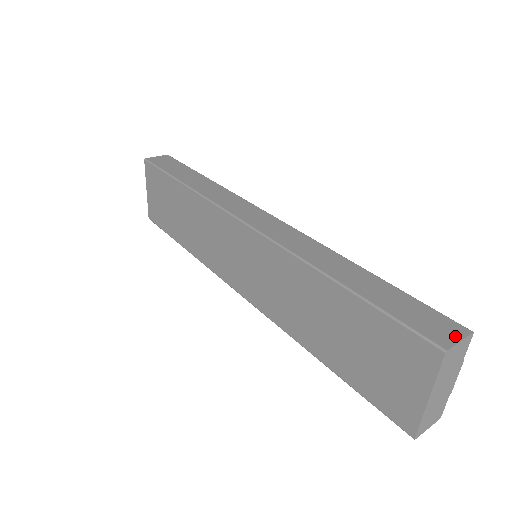
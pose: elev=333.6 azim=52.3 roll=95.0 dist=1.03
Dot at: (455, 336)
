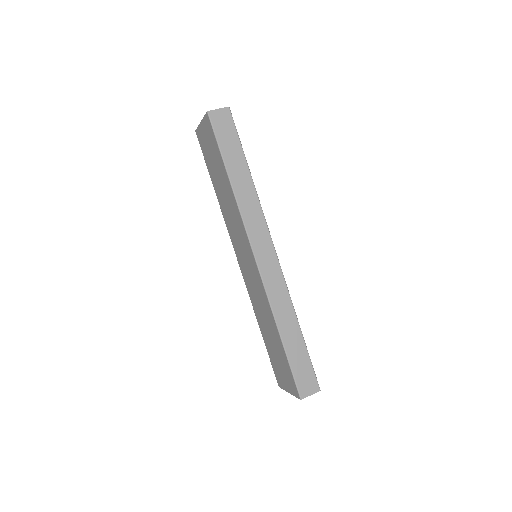
Dot at: (311, 392)
